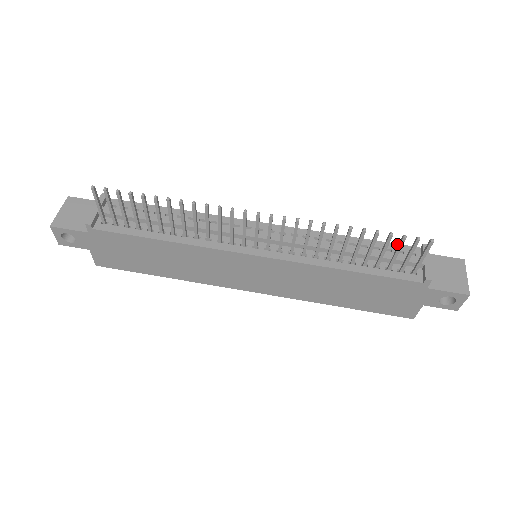
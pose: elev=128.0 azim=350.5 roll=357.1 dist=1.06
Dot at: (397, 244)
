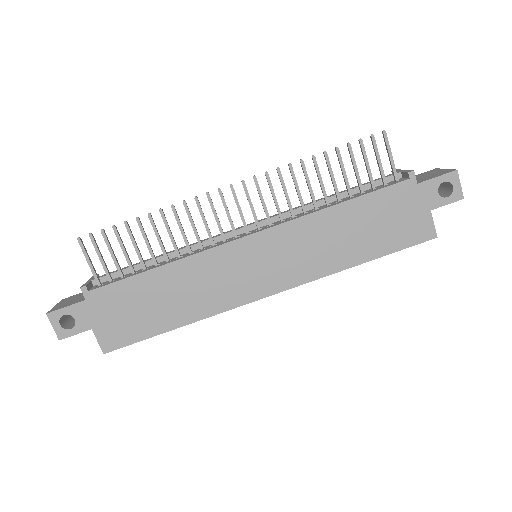
Dot at: occluded
